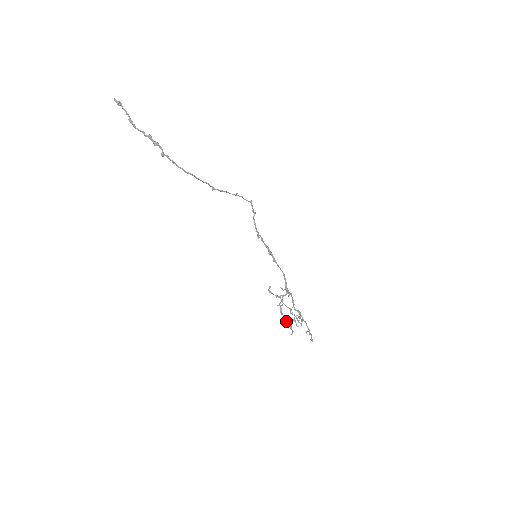
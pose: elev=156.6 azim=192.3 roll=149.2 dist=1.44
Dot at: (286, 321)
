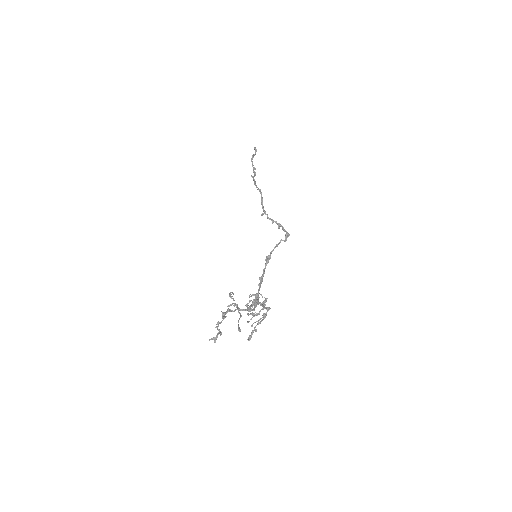
Dot at: (221, 322)
